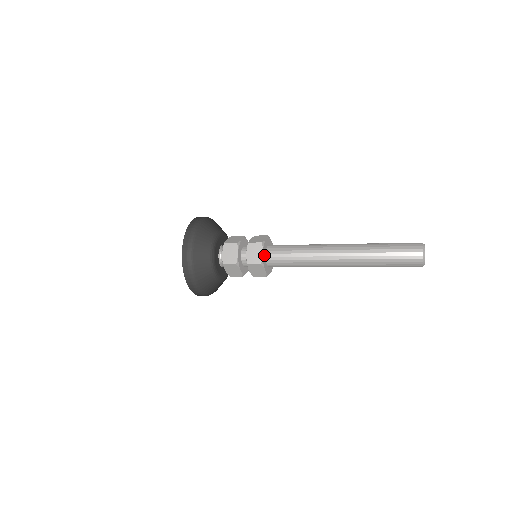
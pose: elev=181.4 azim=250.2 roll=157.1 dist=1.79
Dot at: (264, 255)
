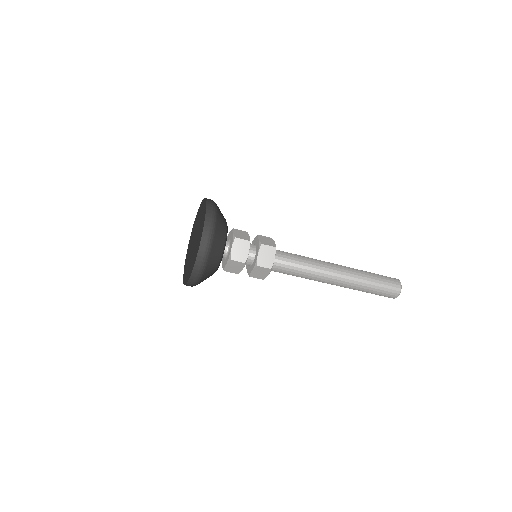
Dot at: (273, 260)
